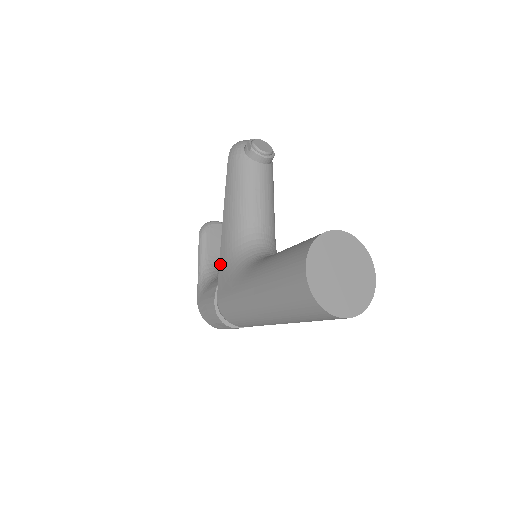
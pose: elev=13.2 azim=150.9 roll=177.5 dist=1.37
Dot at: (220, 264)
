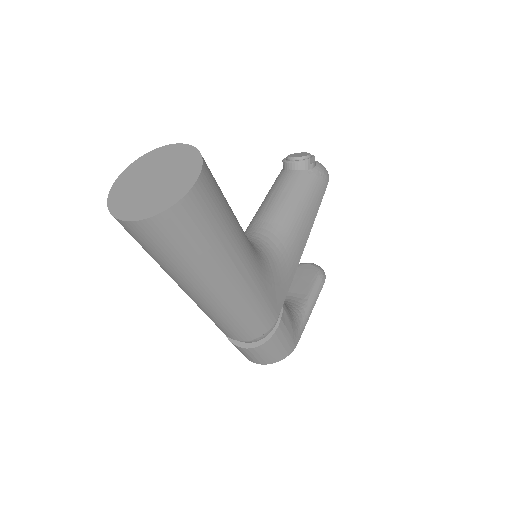
Dot at: occluded
